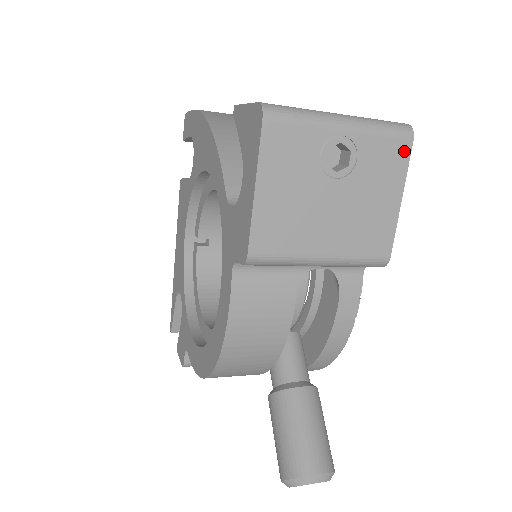
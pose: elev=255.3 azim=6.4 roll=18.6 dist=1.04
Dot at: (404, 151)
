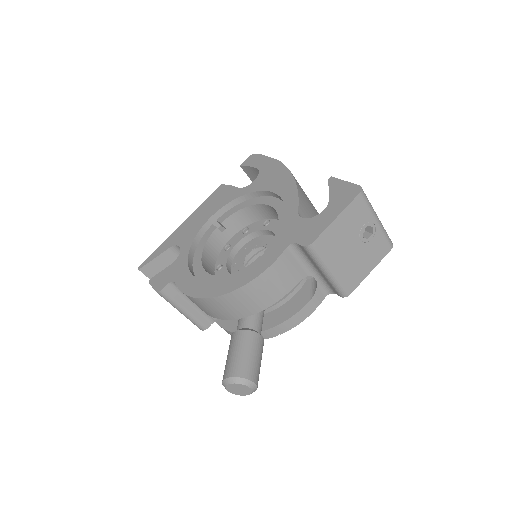
Dot at: (386, 251)
